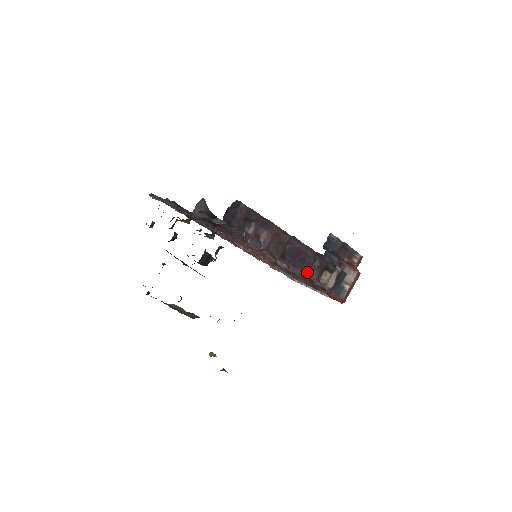
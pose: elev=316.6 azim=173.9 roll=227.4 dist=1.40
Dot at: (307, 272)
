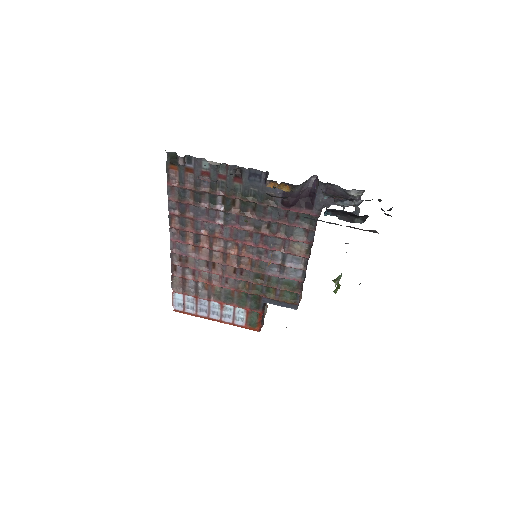
Dot at: (304, 279)
